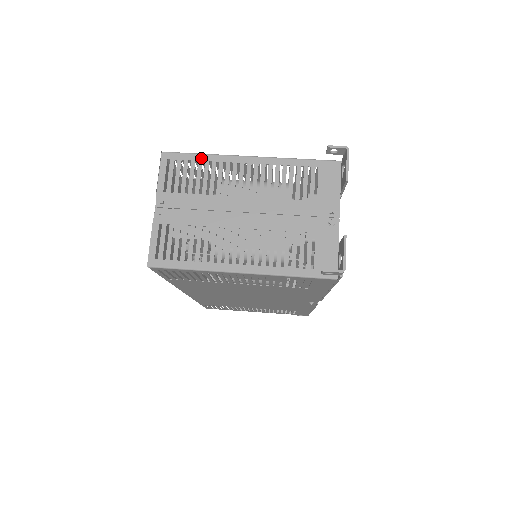
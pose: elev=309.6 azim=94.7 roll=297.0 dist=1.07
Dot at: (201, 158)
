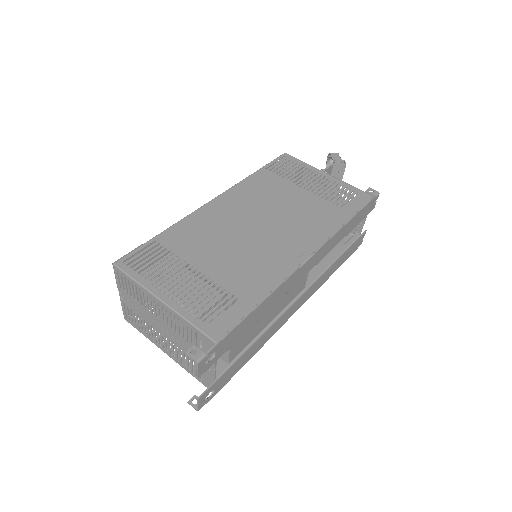
Dot at: (134, 283)
